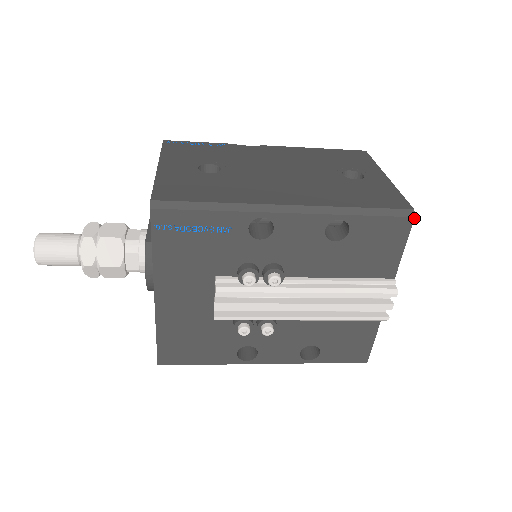
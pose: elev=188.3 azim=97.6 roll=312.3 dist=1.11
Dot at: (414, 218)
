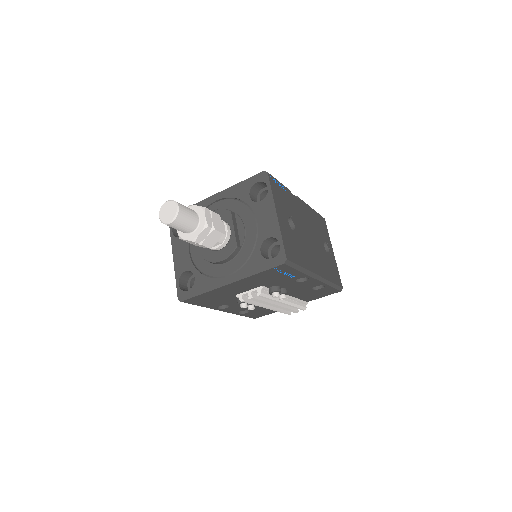
Dot at: (340, 291)
